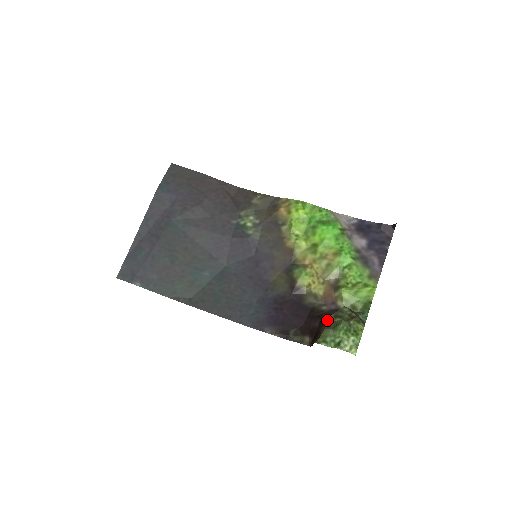
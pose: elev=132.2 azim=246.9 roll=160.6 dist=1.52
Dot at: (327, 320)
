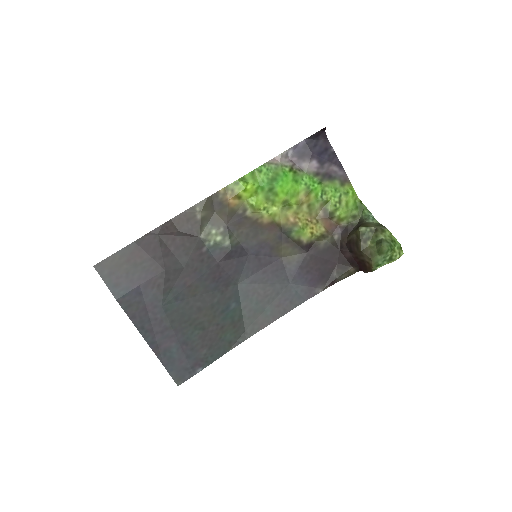
Dot at: (362, 250)
